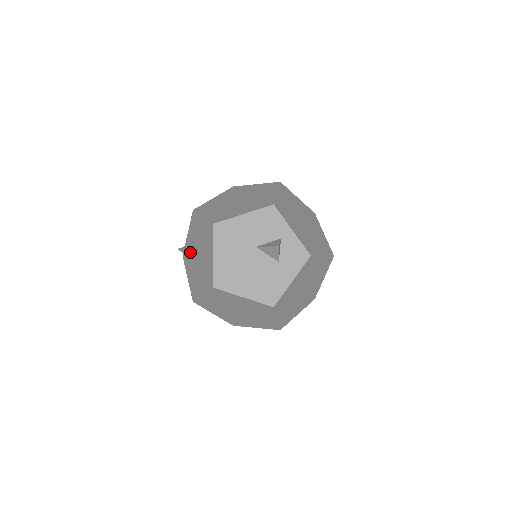
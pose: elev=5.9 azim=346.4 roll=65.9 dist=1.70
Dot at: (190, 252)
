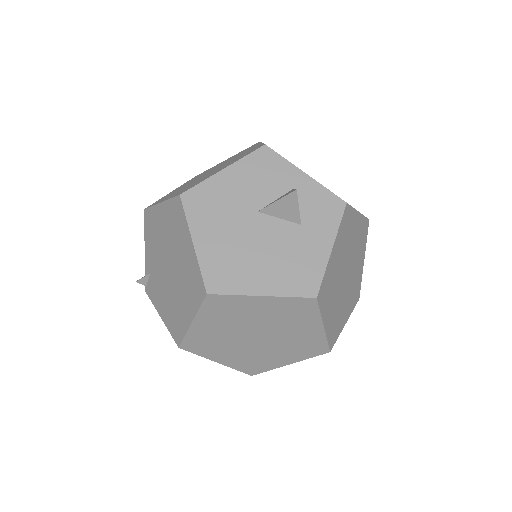
Dot at: (155, 274)
